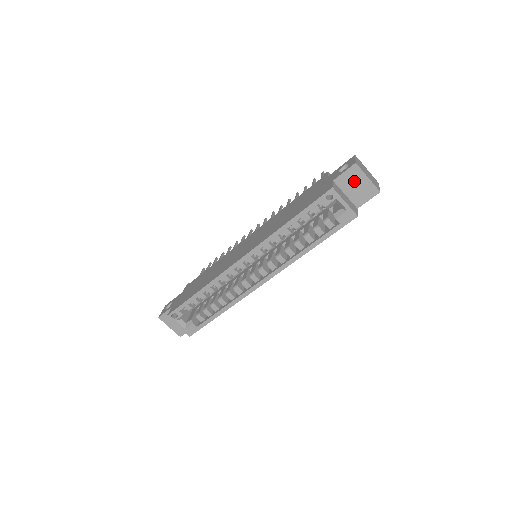
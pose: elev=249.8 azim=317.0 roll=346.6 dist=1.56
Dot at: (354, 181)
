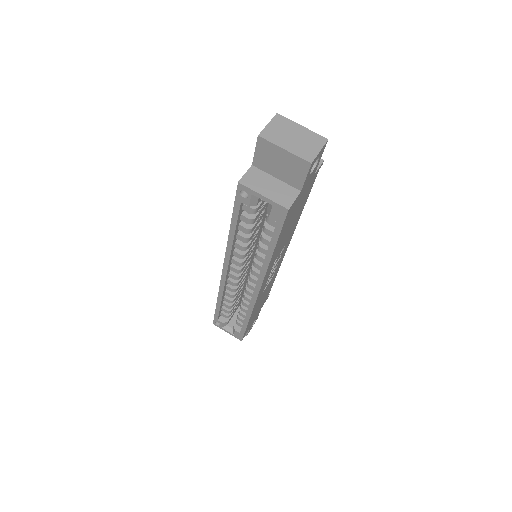
Dot at: (273, 159)
